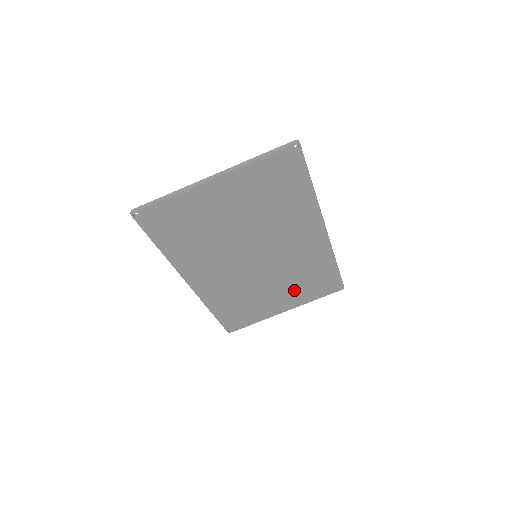
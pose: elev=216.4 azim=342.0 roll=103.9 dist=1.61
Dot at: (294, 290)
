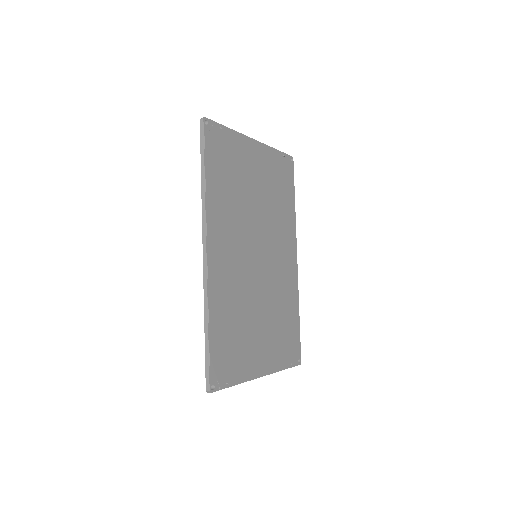
Dot at: (272, 336)
